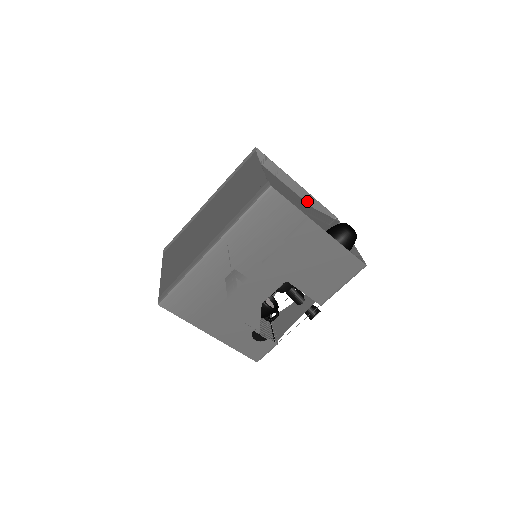
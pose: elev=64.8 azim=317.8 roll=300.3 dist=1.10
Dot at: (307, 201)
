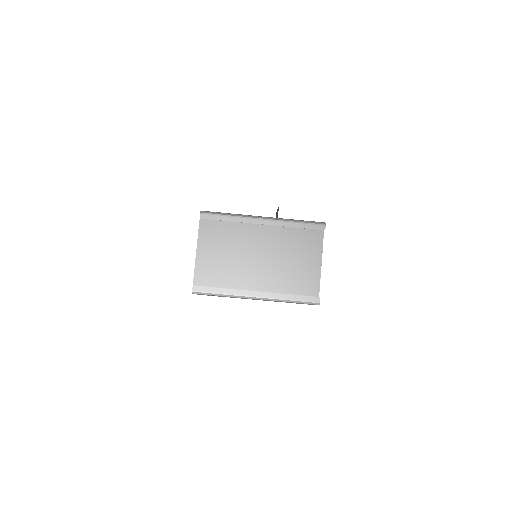
Dot at: occluded
